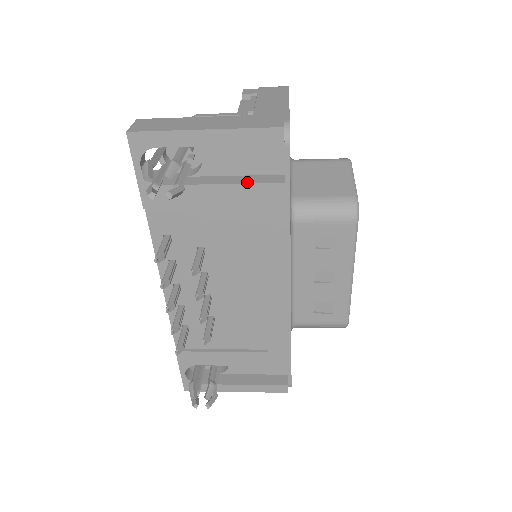
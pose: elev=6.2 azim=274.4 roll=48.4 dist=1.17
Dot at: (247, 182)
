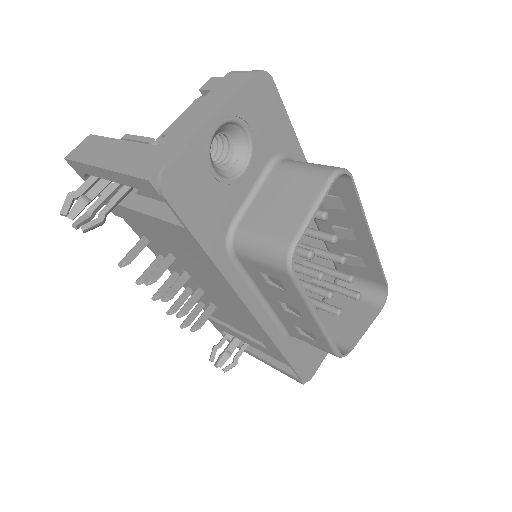
Dot at: (161, 217)
